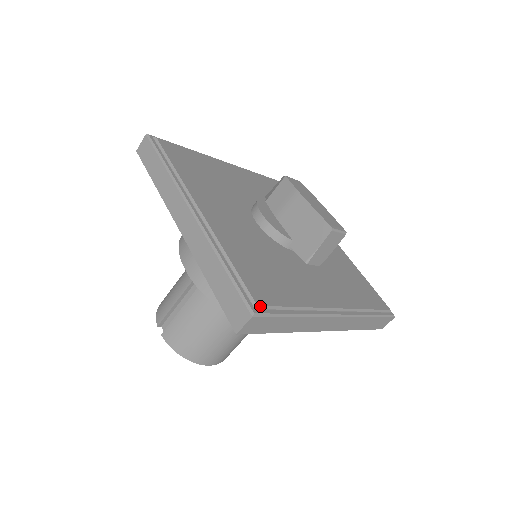
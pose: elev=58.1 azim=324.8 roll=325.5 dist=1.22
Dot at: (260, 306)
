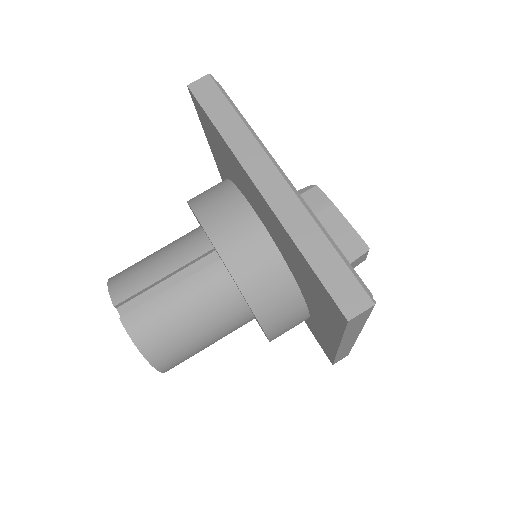
Dot at: occluded
